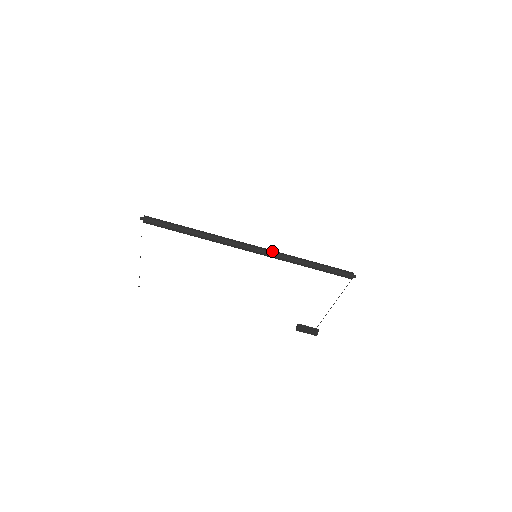
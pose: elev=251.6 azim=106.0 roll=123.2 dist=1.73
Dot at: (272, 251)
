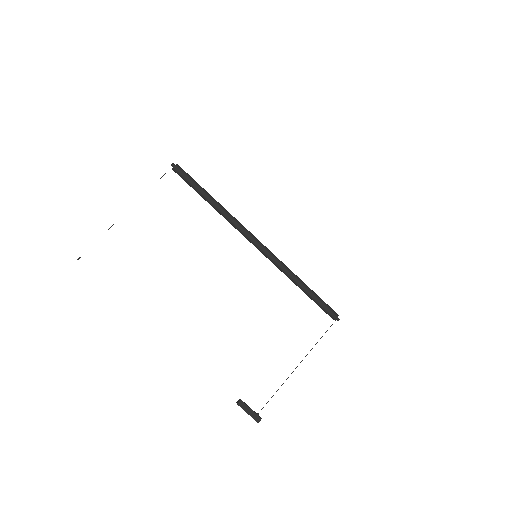
Dot at: occluded
